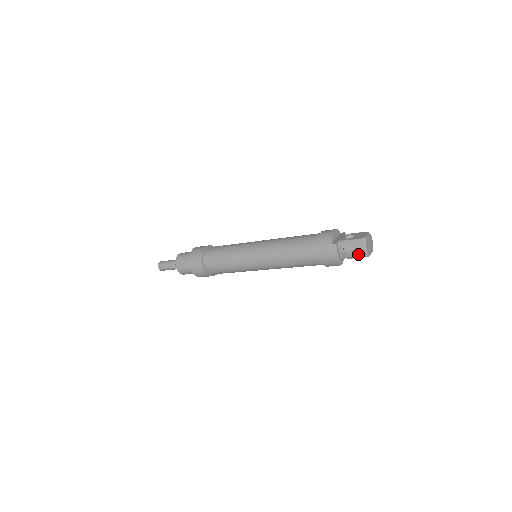
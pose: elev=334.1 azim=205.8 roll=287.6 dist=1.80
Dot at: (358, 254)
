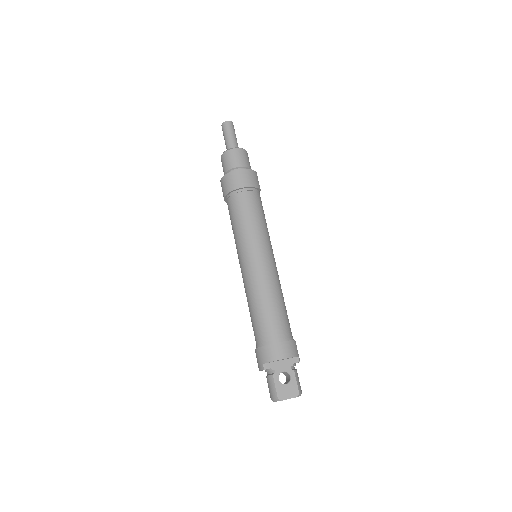
Dot at: occluded
